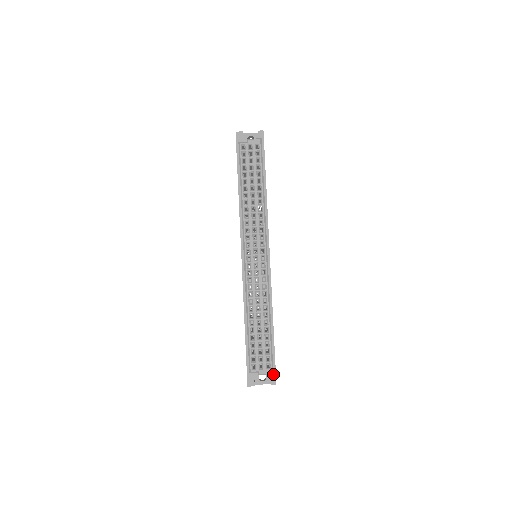
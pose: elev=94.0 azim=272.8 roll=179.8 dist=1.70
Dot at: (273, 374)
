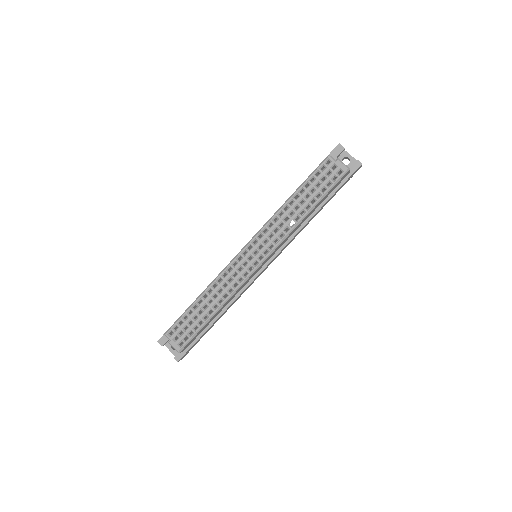
Dot at: occluded
